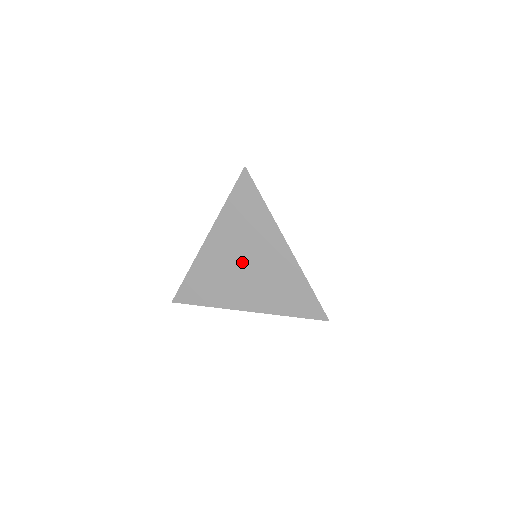
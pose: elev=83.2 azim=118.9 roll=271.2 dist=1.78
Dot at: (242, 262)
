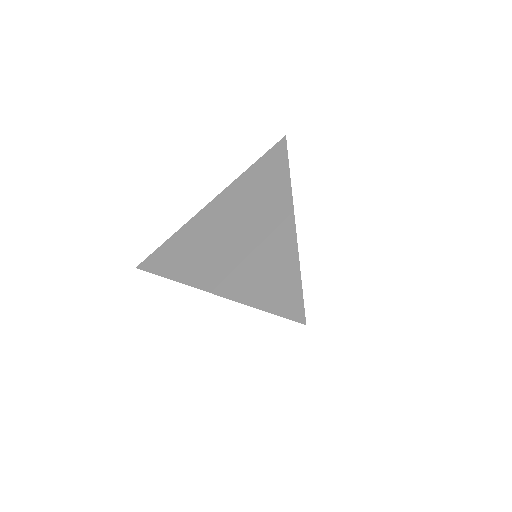
Dot at: occluded
